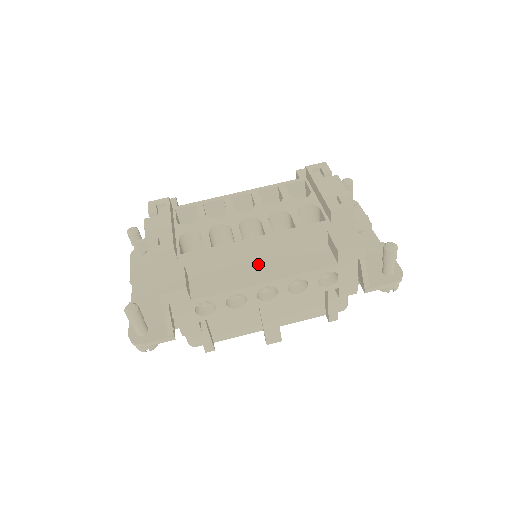
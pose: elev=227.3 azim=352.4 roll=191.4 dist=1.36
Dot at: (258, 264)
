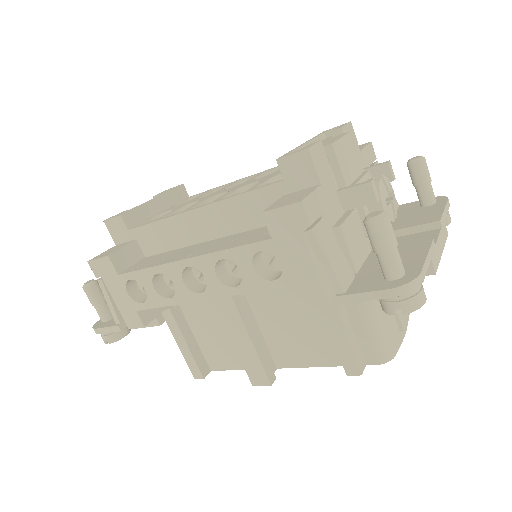
Dot at: (204, 244)
